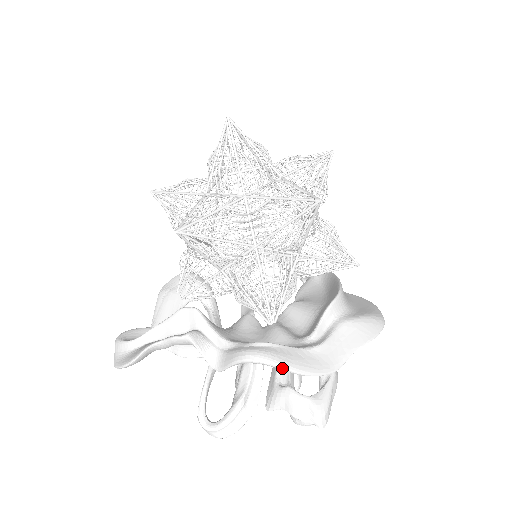
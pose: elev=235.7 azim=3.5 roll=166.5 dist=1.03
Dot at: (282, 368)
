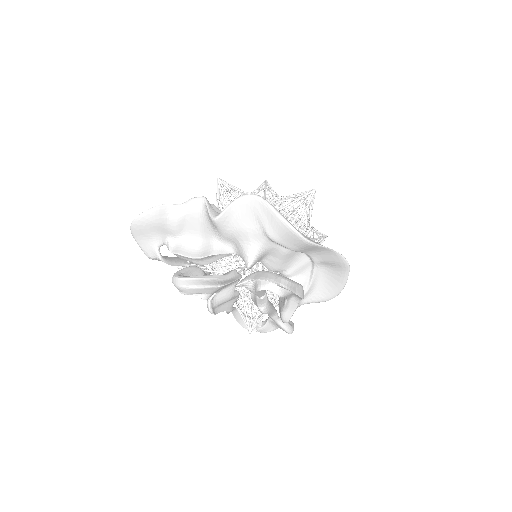
Dot at: (268, 204)
